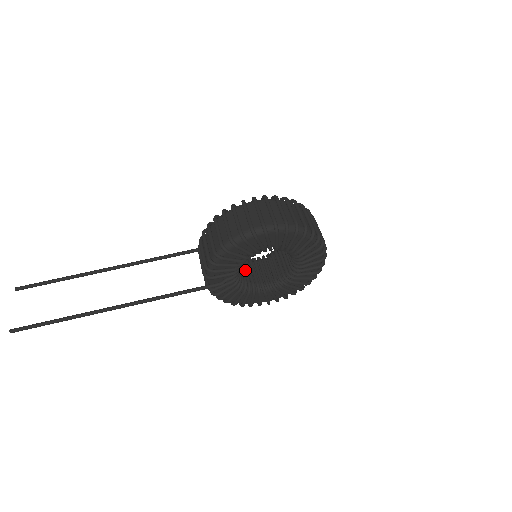
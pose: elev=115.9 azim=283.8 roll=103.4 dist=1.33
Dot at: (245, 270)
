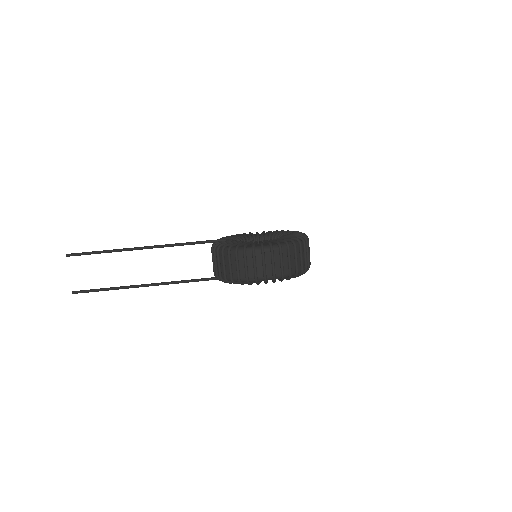
Dot at: occluded
